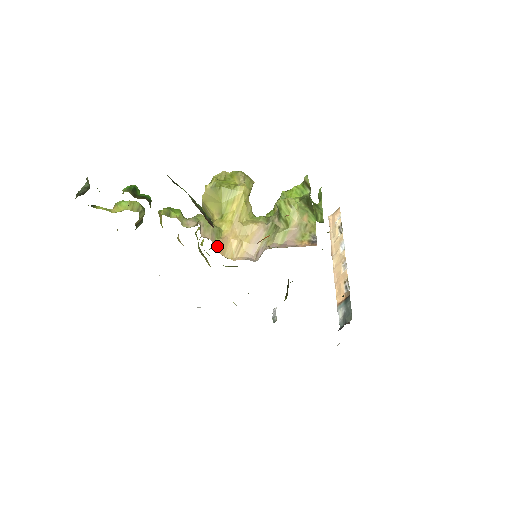
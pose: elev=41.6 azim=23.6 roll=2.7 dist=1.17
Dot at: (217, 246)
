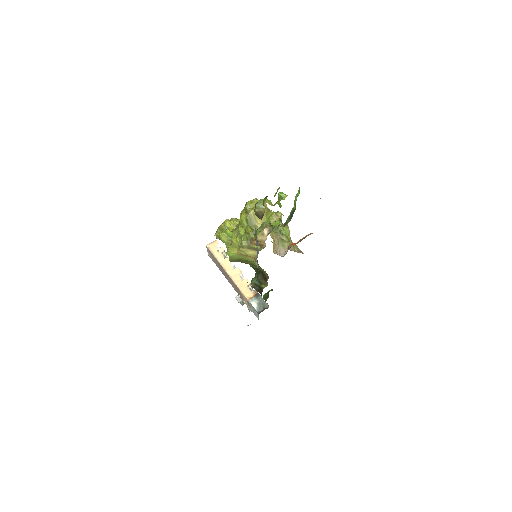
Dot at: occluded
